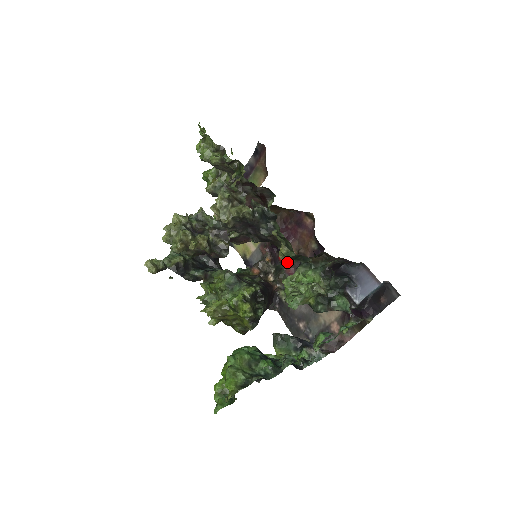
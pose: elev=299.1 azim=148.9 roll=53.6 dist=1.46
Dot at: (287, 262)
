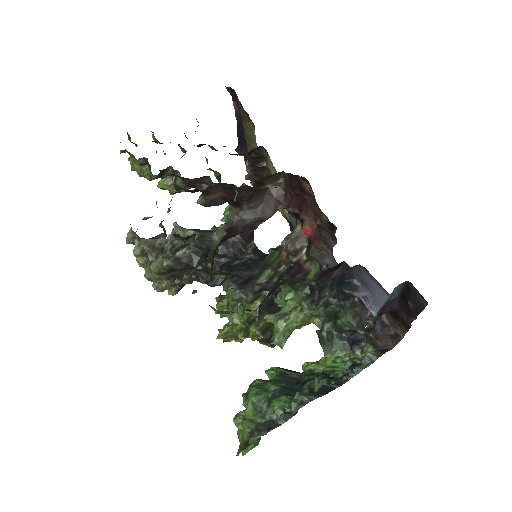
Dot at: (311, 236)
